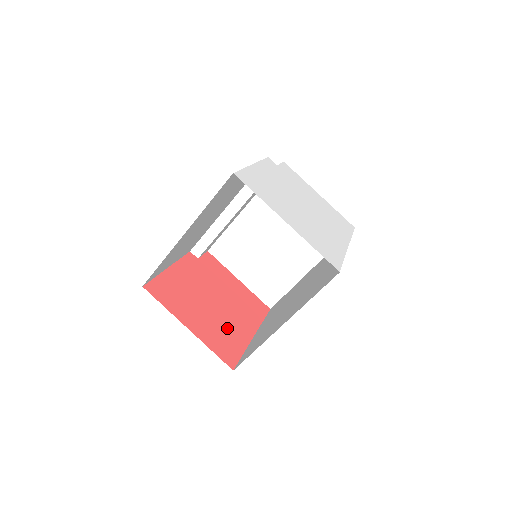
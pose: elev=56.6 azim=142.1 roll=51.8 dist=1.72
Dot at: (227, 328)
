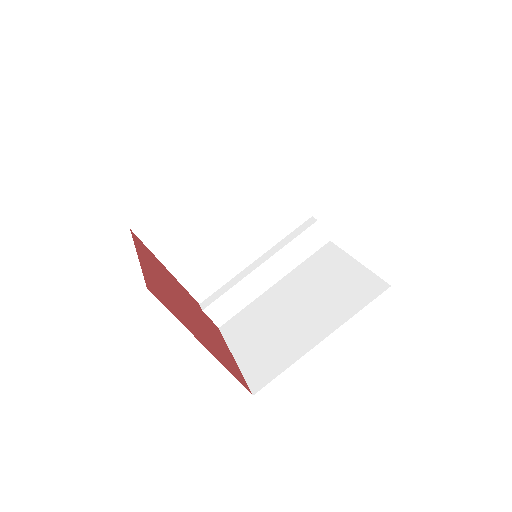
Dot at: (179, 309)
